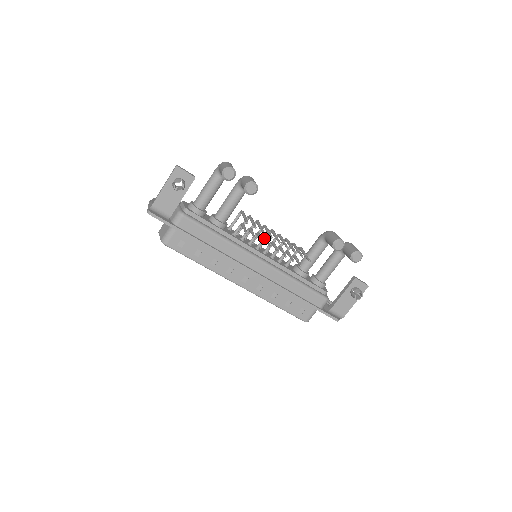
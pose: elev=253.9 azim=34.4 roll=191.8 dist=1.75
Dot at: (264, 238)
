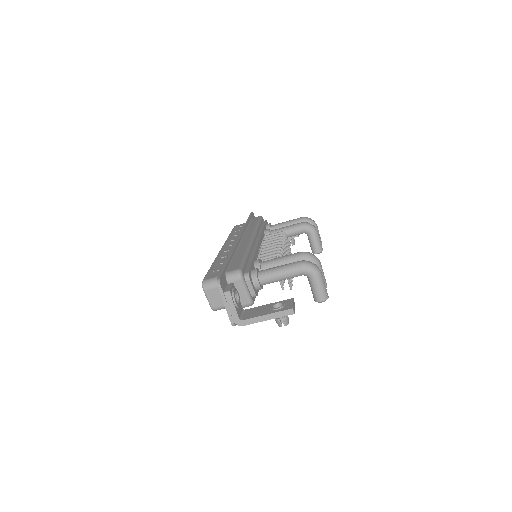
Dot at: occluded
